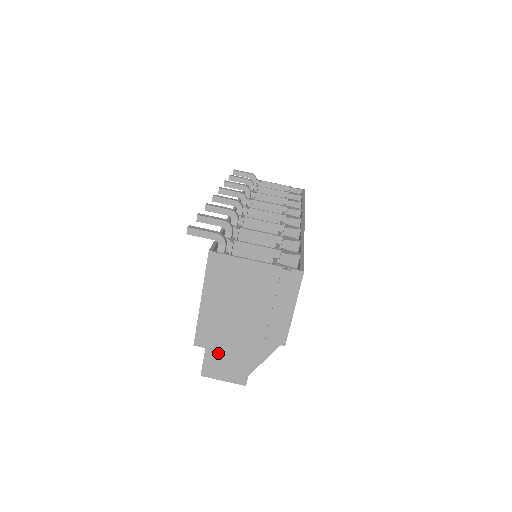
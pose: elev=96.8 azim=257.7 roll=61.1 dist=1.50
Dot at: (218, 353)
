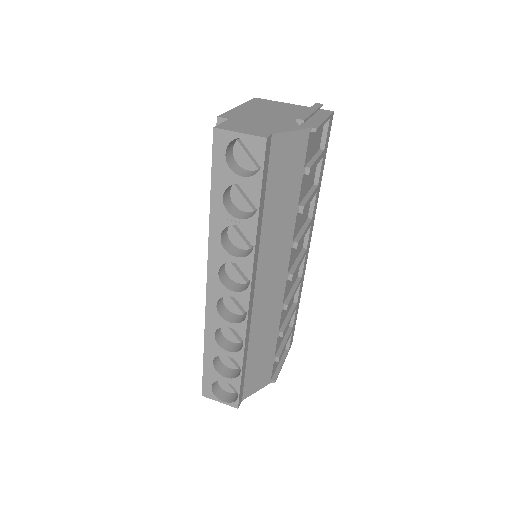
Dot at: (242, 122)
